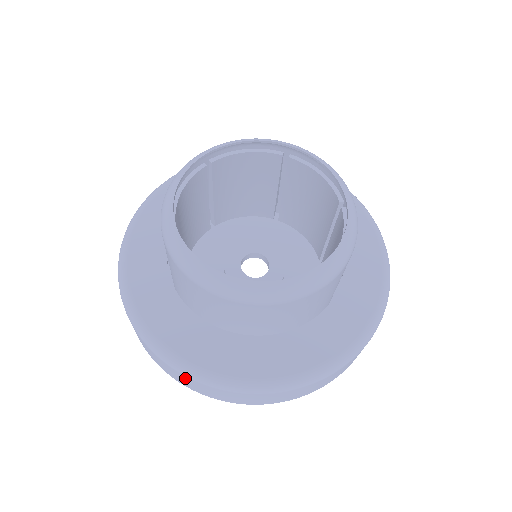
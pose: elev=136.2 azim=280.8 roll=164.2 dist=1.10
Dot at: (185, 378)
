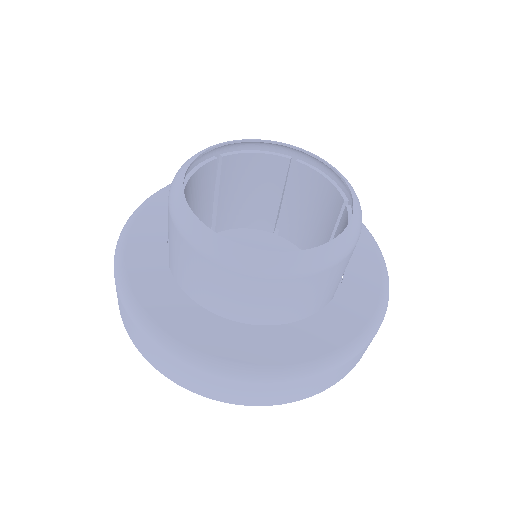
Dot at: (173, 363)
